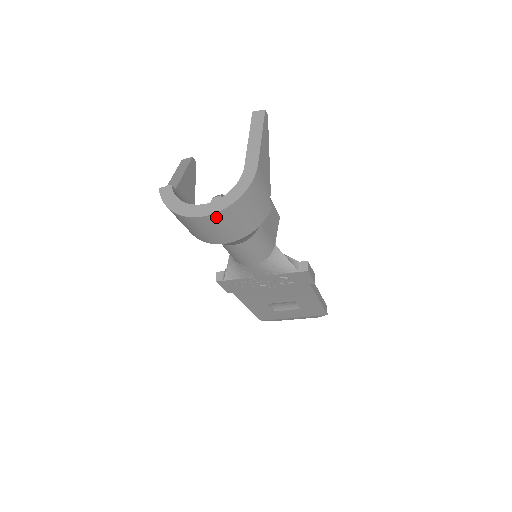
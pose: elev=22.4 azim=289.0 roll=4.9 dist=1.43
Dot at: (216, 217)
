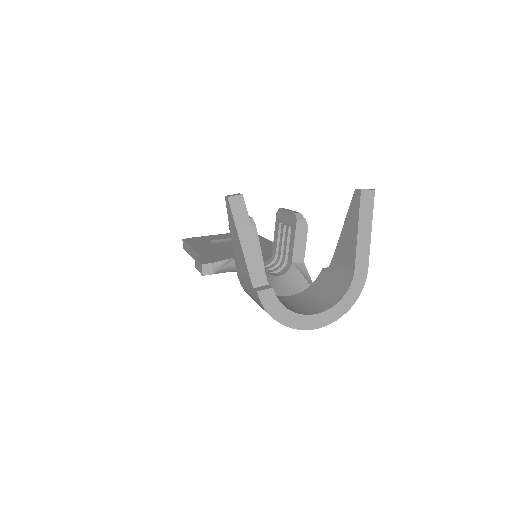
Dot at: (323, 323)
